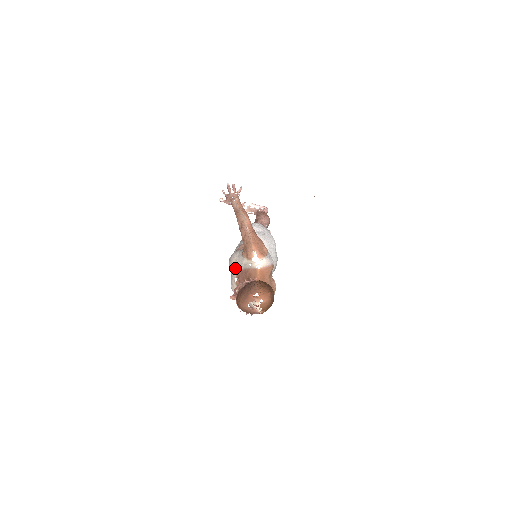
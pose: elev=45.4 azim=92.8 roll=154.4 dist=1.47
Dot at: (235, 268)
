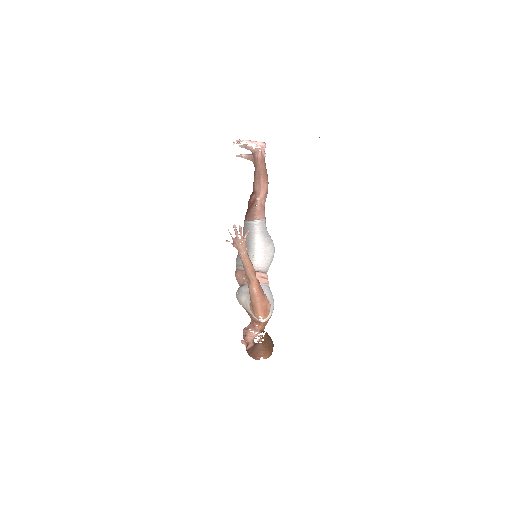
Dot at: occluded
